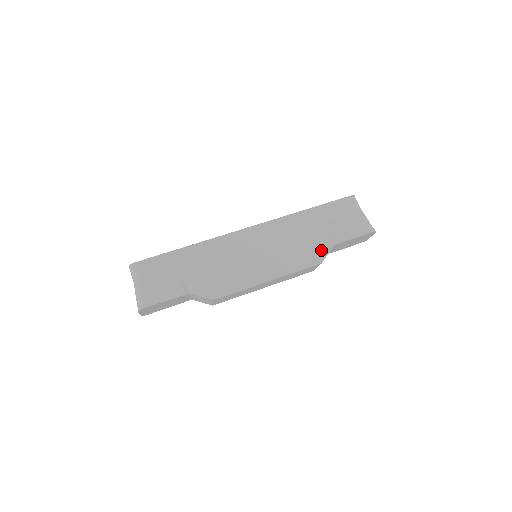
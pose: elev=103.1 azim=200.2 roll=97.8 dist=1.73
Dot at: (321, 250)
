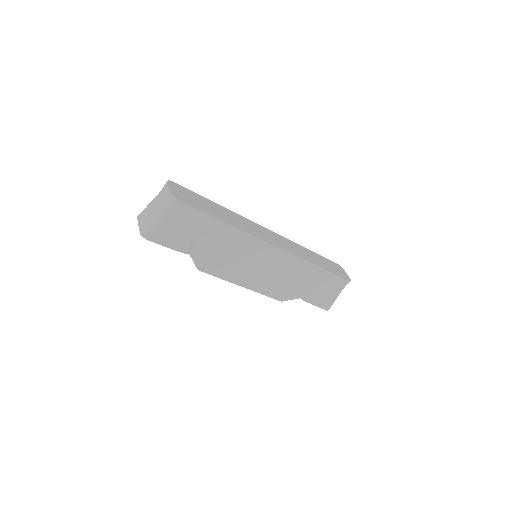
Dot at: (292, 295)
